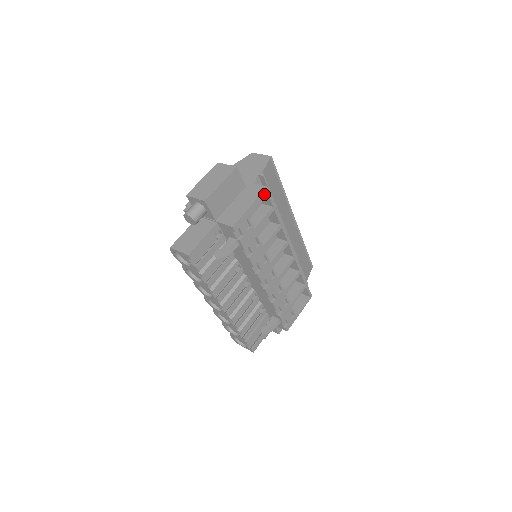
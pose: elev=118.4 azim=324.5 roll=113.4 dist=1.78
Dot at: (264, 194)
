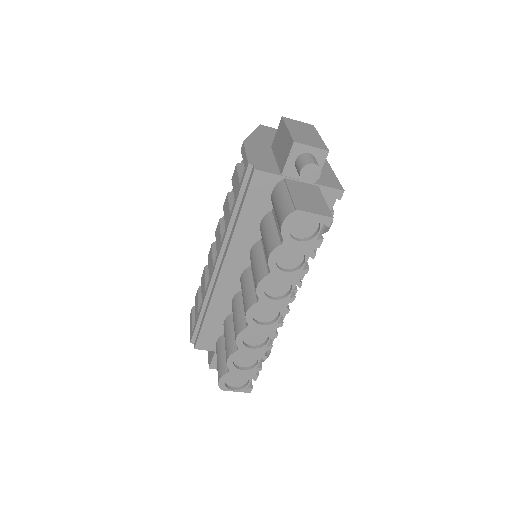
Dot at: occluded
